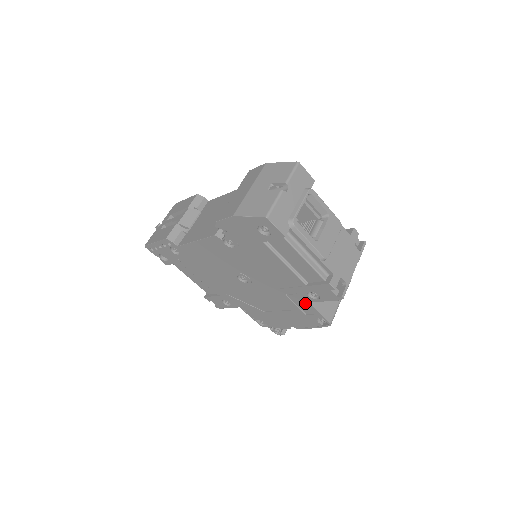
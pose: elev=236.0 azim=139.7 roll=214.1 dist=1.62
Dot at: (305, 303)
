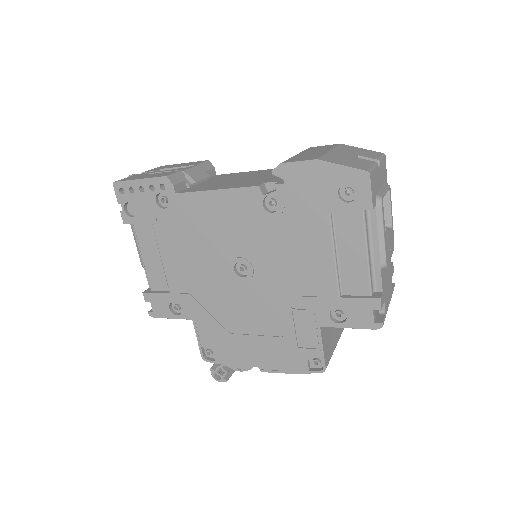
Dot at: (312, 327)
